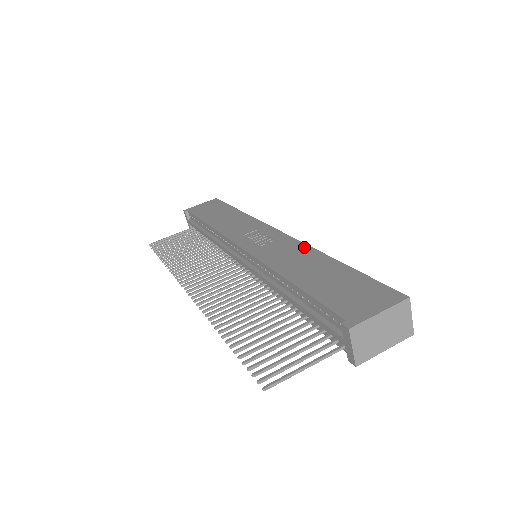
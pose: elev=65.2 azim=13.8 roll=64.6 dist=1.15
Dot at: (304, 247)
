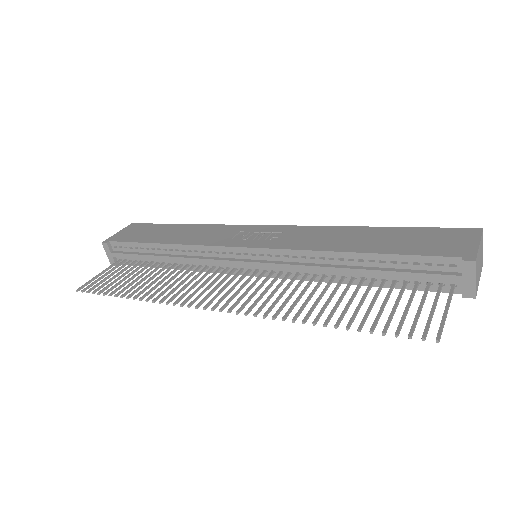
Dot at: (322, 228)
